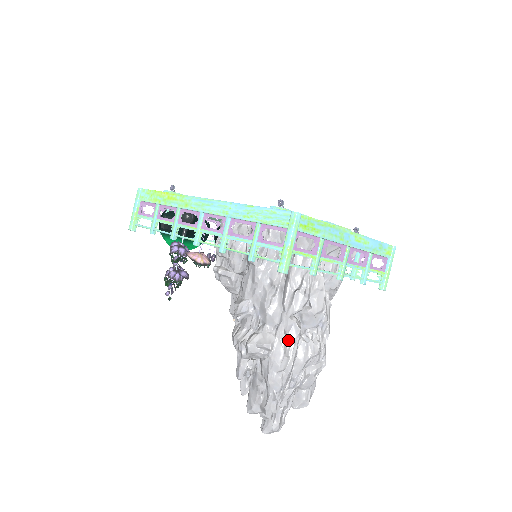
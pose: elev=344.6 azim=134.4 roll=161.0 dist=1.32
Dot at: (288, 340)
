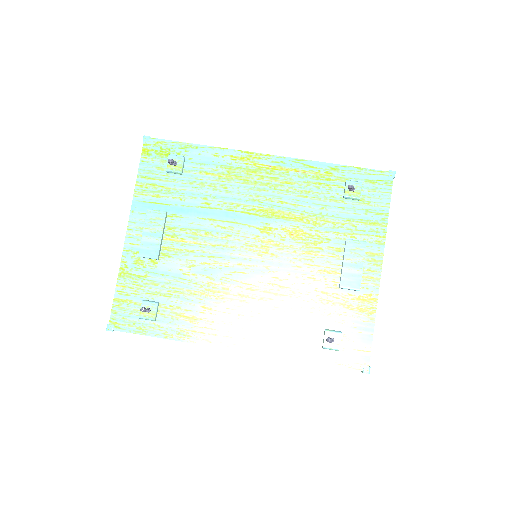
Dot at: occluded
